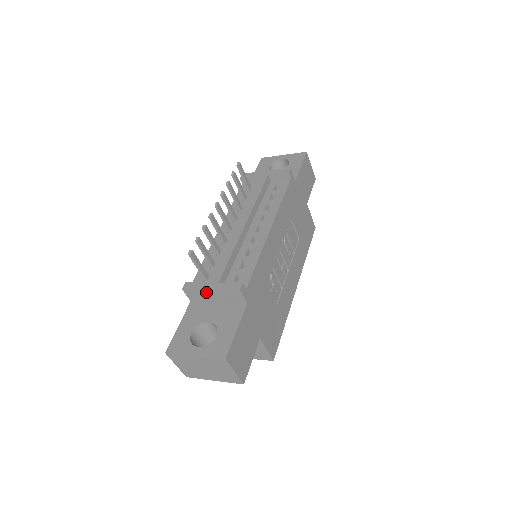
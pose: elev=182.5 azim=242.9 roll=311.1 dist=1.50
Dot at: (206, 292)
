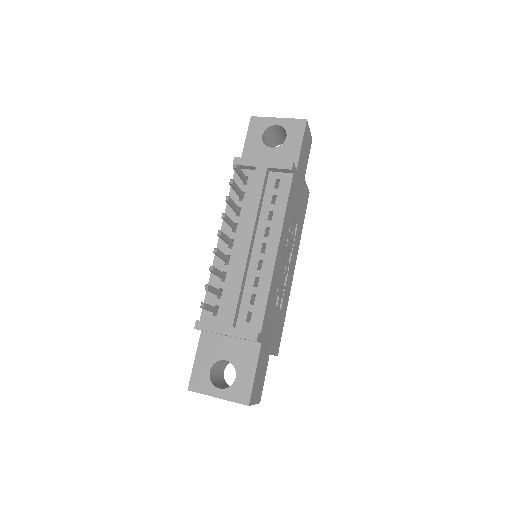
Dot at: occluded
